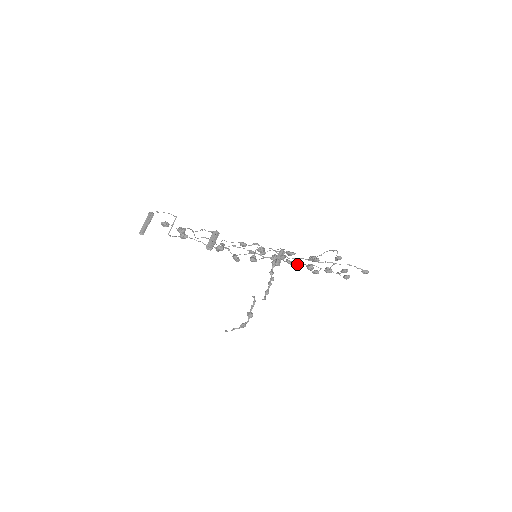
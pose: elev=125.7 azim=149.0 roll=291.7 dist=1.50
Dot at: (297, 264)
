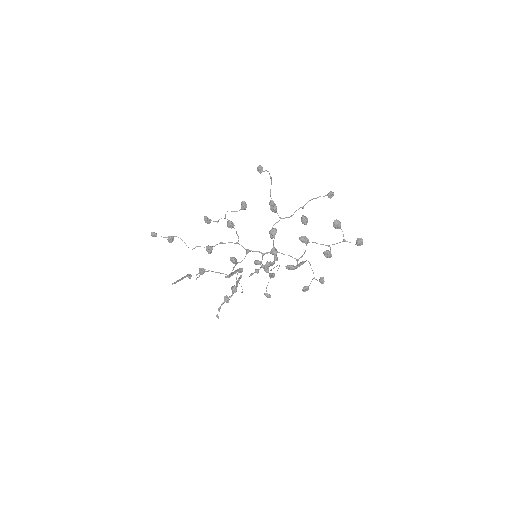
Dot at: (273, 228)
